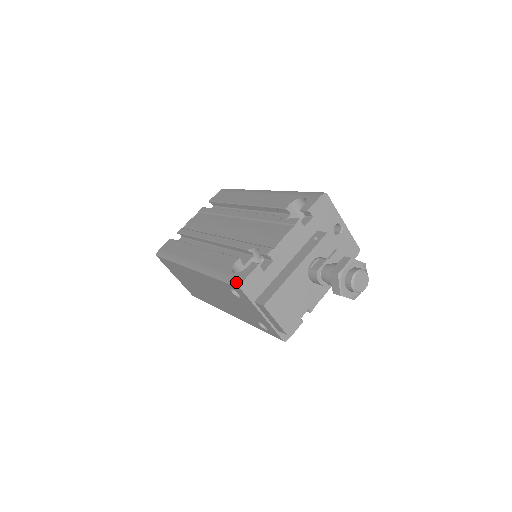
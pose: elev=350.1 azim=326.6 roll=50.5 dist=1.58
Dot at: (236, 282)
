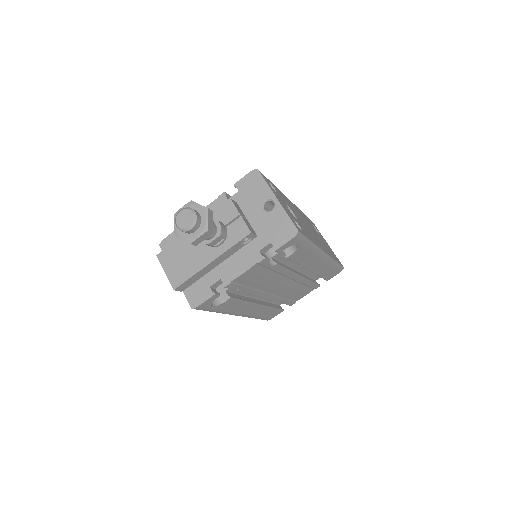
Dot at: occluded
